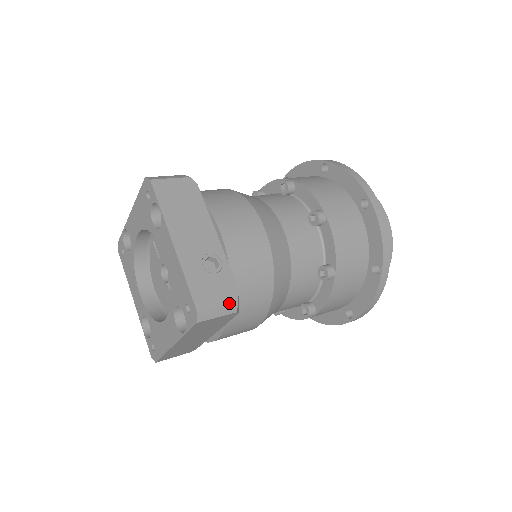
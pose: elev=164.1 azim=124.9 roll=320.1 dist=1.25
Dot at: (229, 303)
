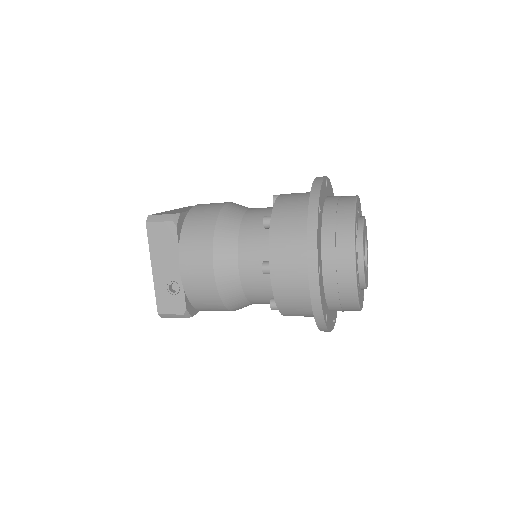
Dot at: (179, 315)
